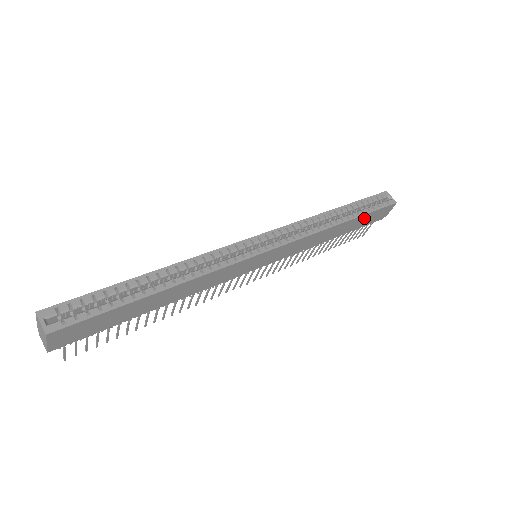
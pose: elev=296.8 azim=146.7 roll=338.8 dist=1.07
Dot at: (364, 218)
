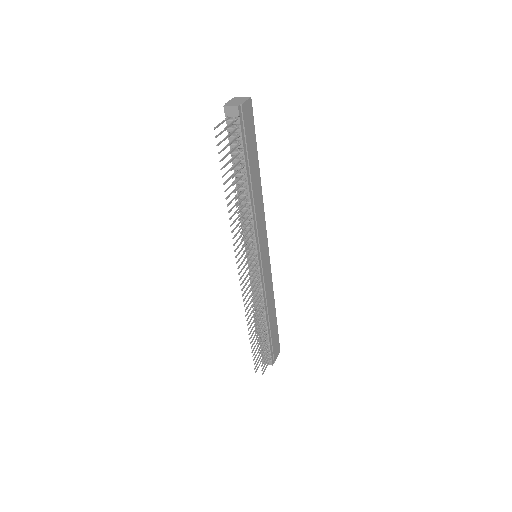
Dot at: (275, 331)
